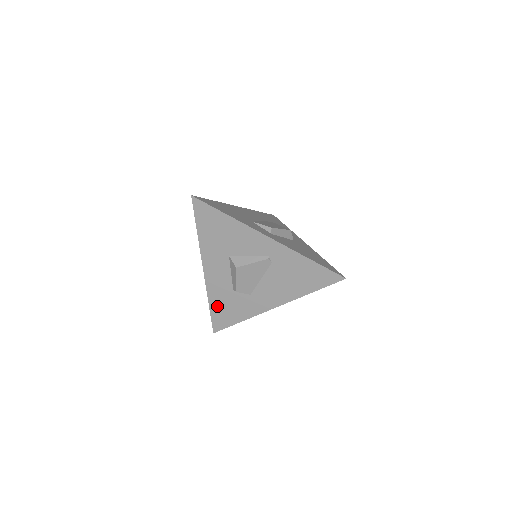
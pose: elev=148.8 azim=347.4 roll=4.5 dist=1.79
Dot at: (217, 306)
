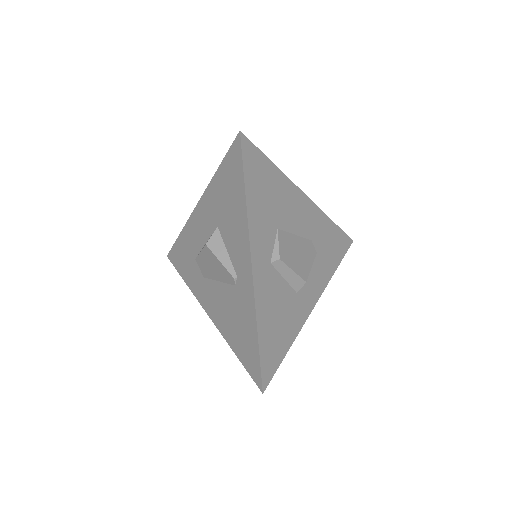
Dot at: (182, 244)
